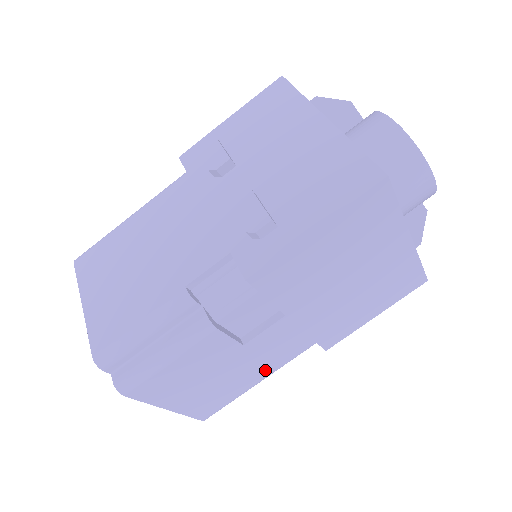
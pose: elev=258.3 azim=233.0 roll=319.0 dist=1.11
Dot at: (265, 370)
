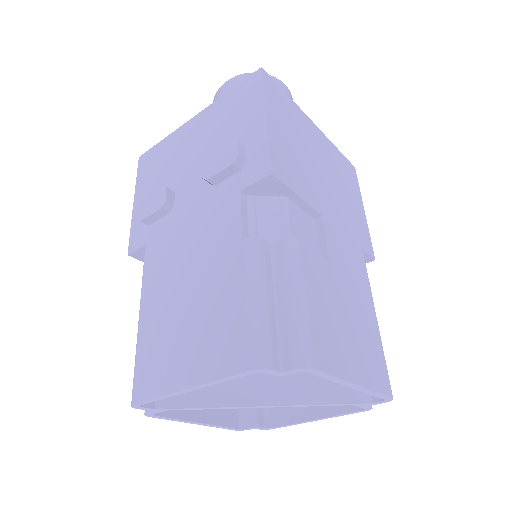
Dot at: (366, 296)
